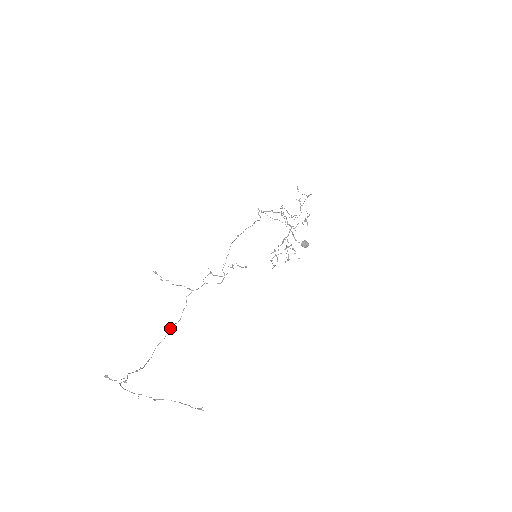
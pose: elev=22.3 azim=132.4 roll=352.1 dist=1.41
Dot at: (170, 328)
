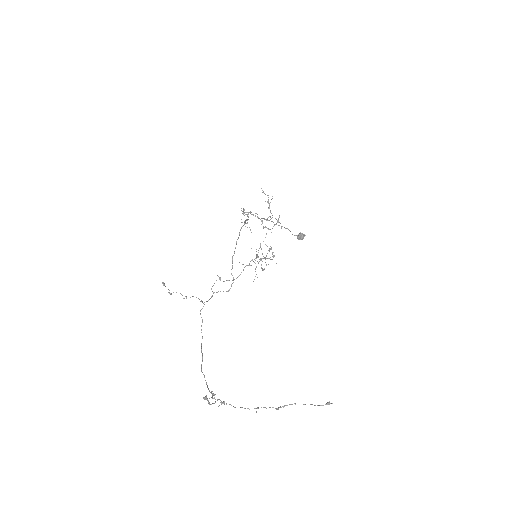
Dot at: (201, 348)
